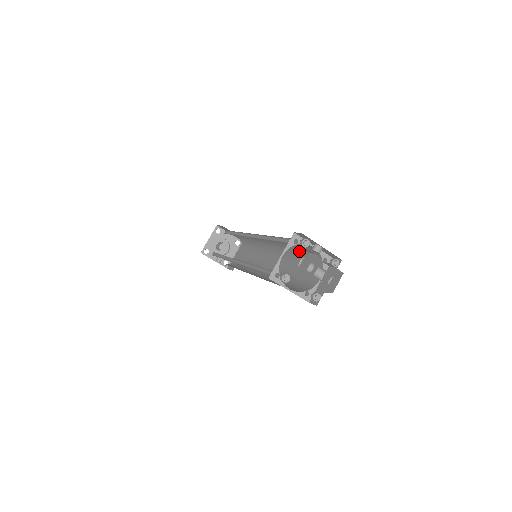
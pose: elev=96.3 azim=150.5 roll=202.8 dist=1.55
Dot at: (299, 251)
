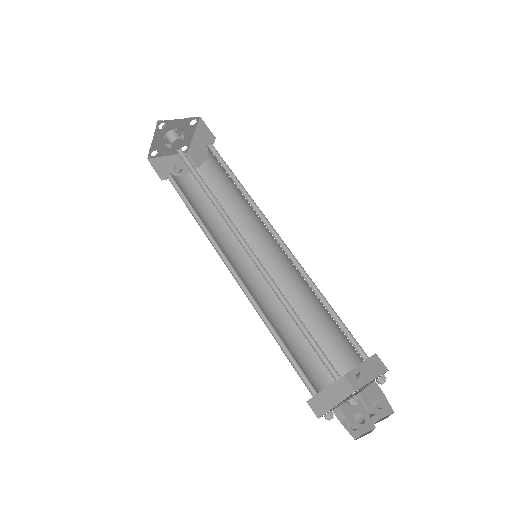
Dot at: occluded
